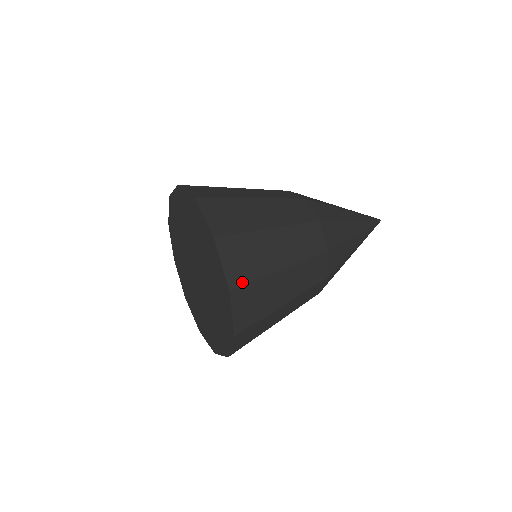
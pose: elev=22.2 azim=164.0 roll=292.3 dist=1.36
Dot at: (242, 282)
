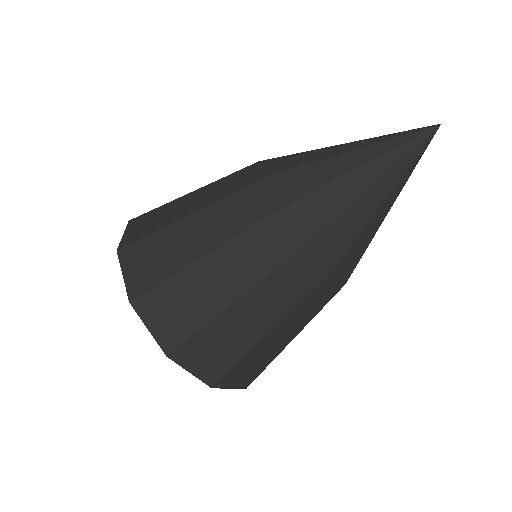
Dot at: (145, 289)
